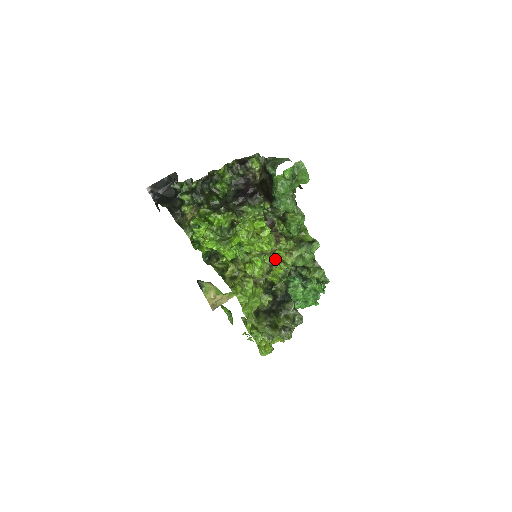
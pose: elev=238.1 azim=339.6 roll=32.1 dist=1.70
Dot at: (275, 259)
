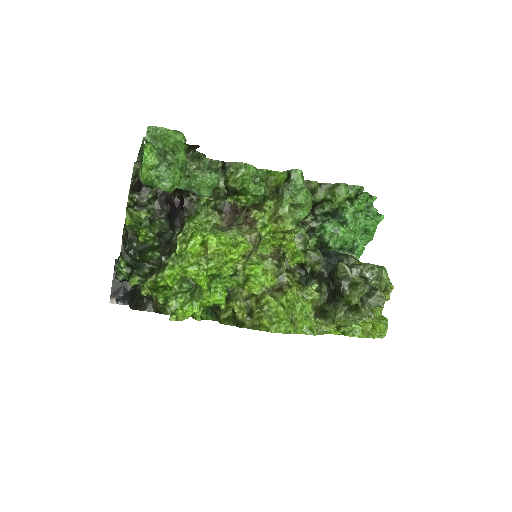
Dot at: (271, 242)
